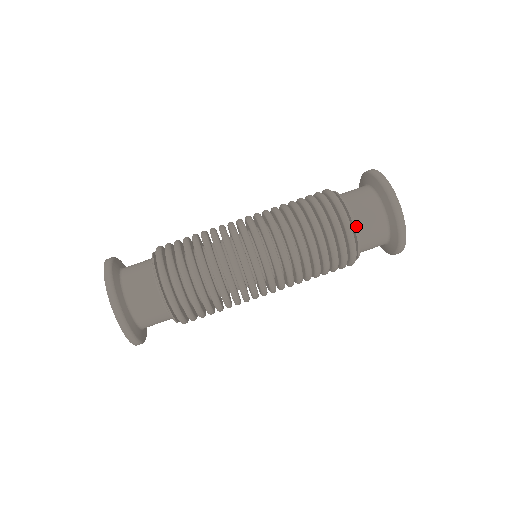
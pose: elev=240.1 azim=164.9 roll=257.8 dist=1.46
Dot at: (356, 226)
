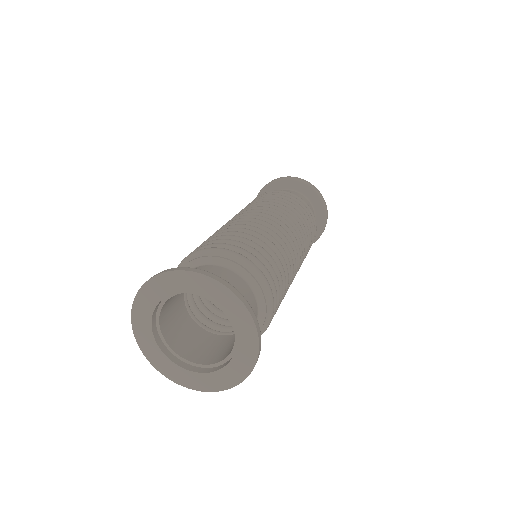
Dot at: occluded
